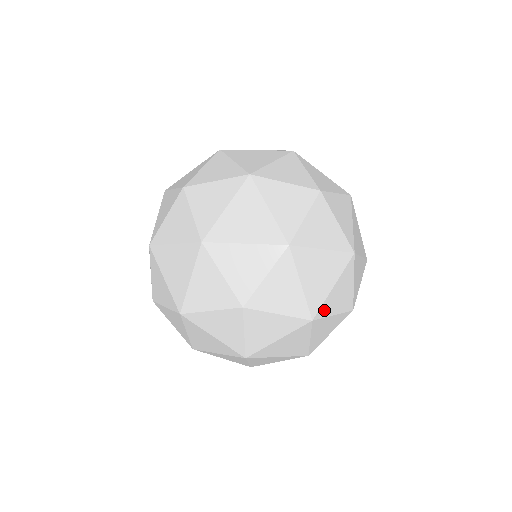
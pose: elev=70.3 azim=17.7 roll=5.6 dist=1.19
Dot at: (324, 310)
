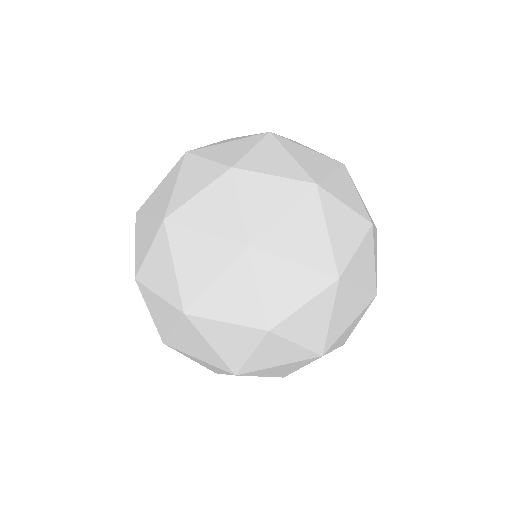
Dot at: occluded
